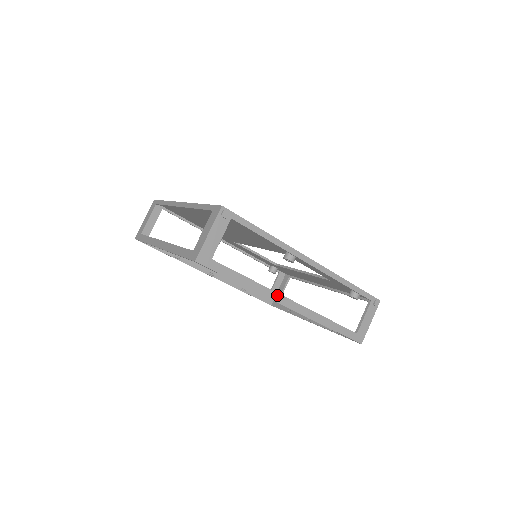
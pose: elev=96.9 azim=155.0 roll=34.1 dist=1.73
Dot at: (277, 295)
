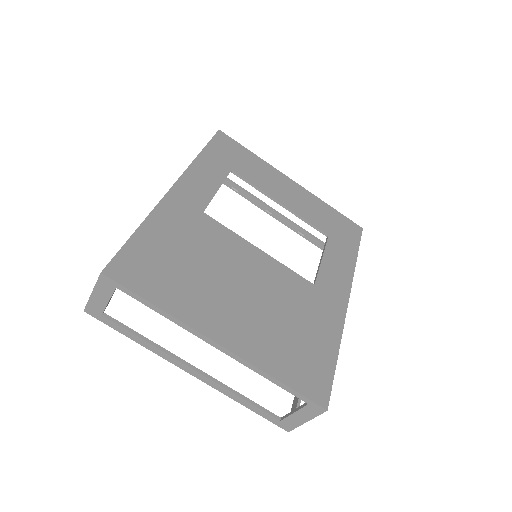
Dot at: occluded
